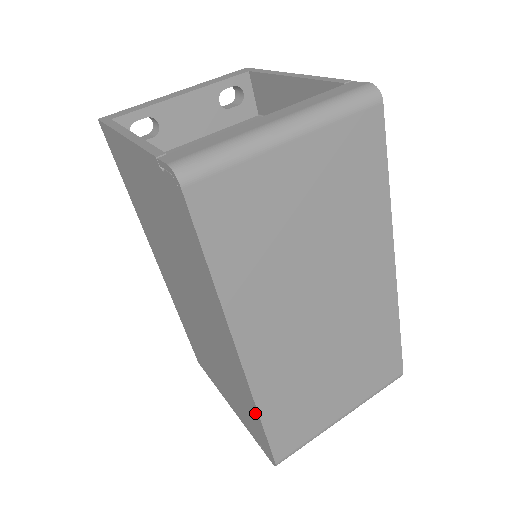
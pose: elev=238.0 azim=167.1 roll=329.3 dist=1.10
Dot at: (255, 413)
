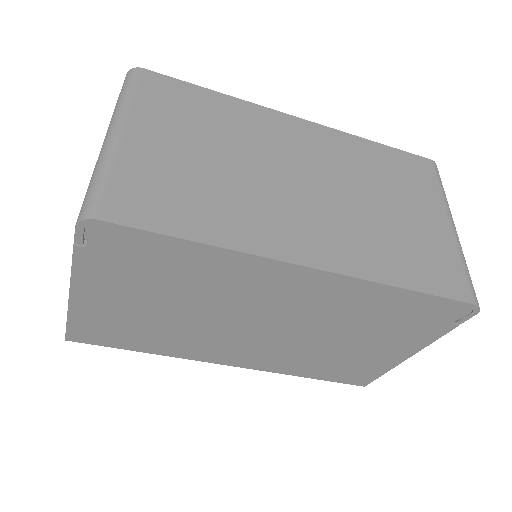
Dot at: (396, 294)
